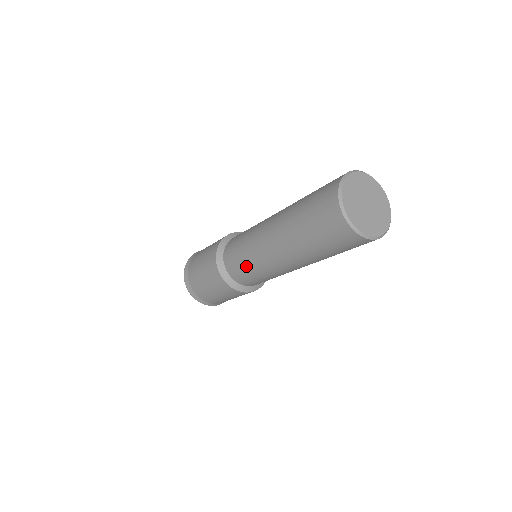
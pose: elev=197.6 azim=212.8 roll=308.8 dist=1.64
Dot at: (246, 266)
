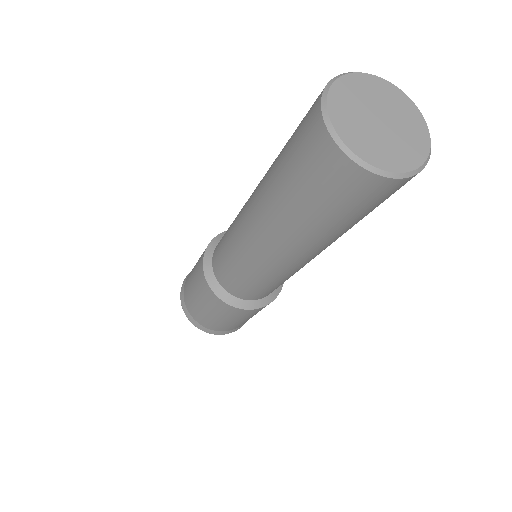
Dot at: (233, 266)
